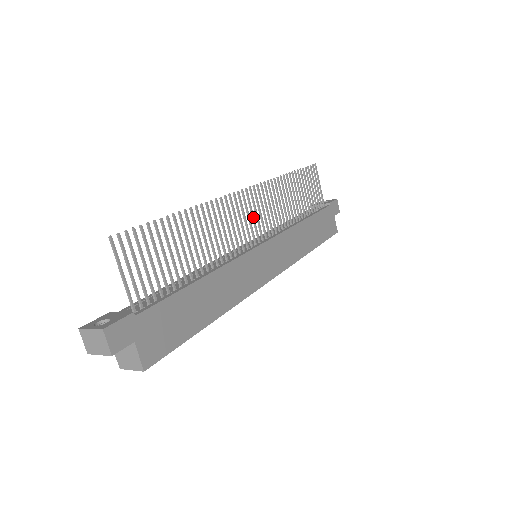
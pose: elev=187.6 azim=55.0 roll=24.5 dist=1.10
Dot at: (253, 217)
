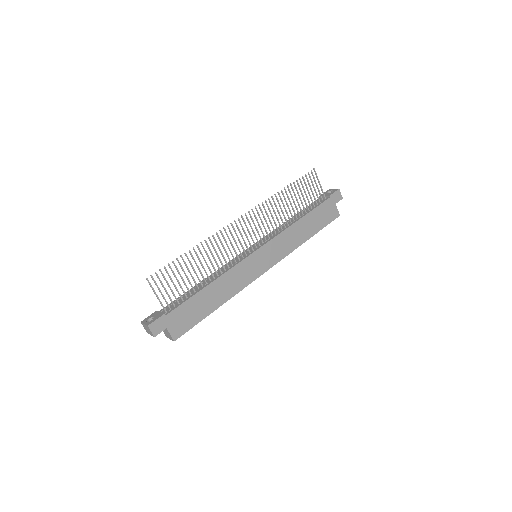
Dot at: (249, 233)
